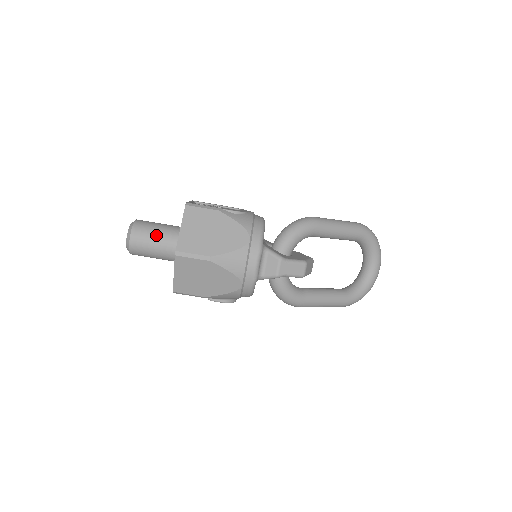
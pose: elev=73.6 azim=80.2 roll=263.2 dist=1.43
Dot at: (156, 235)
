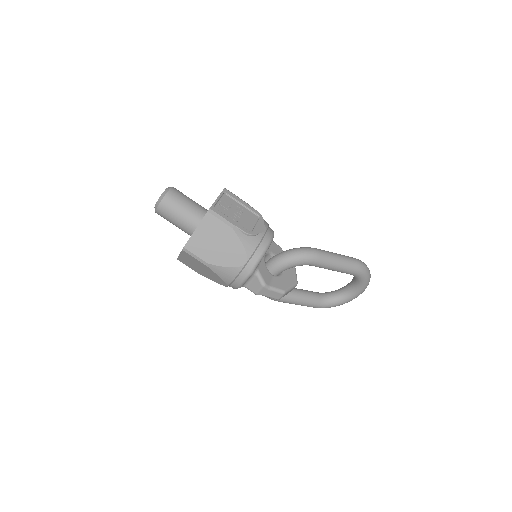
Dot at: (179, 214)
